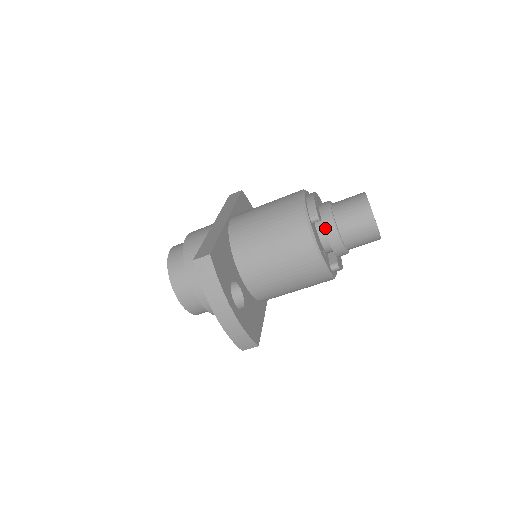
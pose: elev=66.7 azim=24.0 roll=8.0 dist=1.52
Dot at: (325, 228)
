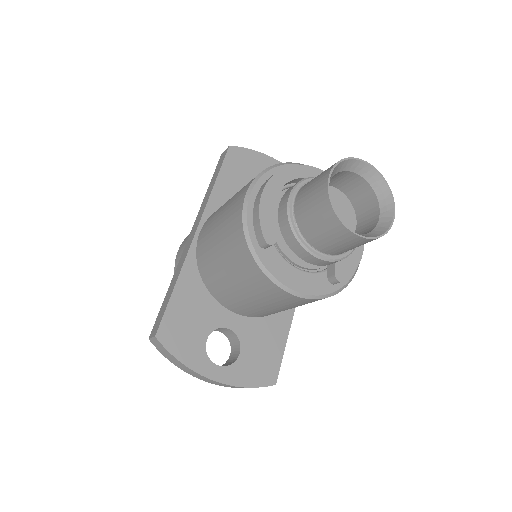
Dot at: (289, 246)
